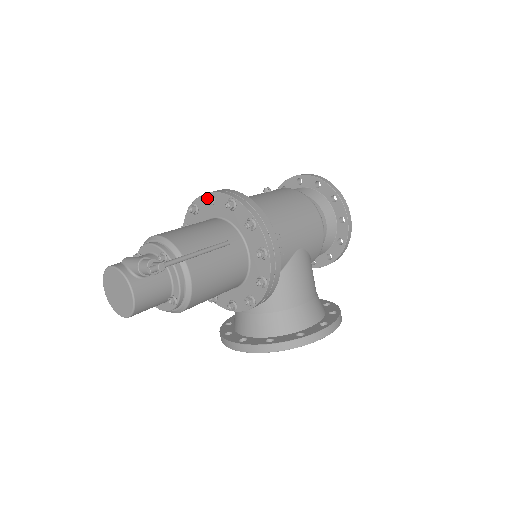
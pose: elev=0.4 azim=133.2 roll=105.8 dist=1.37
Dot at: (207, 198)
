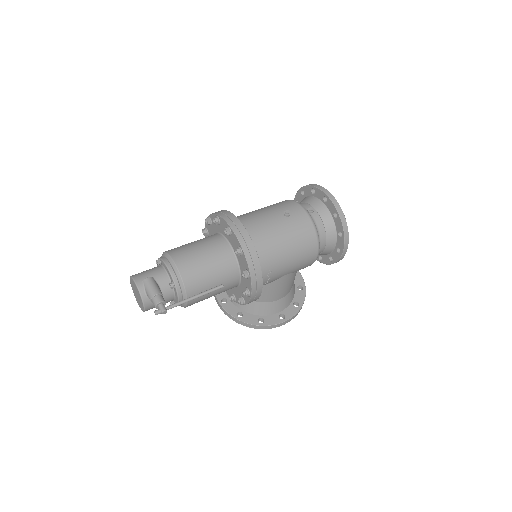
Dot at: (226, 232)
